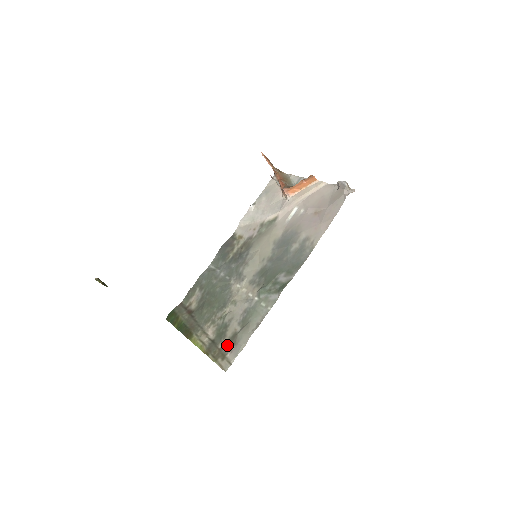
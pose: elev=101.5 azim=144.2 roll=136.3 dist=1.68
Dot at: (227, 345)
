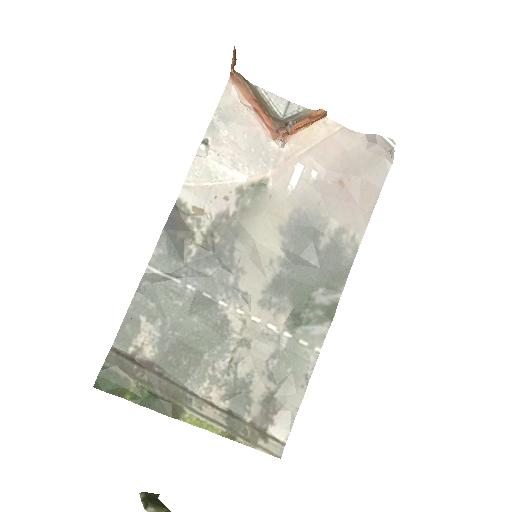
Dot at: (262, 415)
